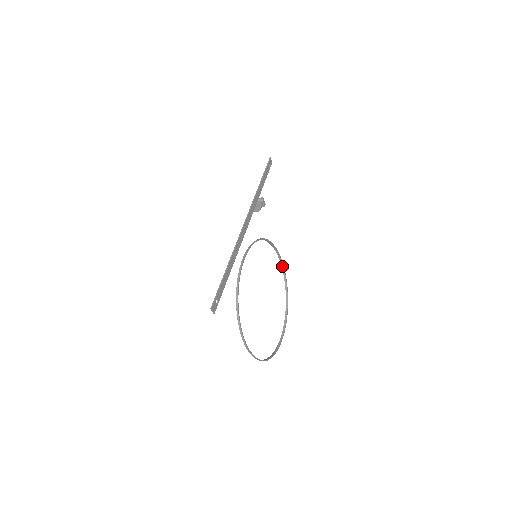
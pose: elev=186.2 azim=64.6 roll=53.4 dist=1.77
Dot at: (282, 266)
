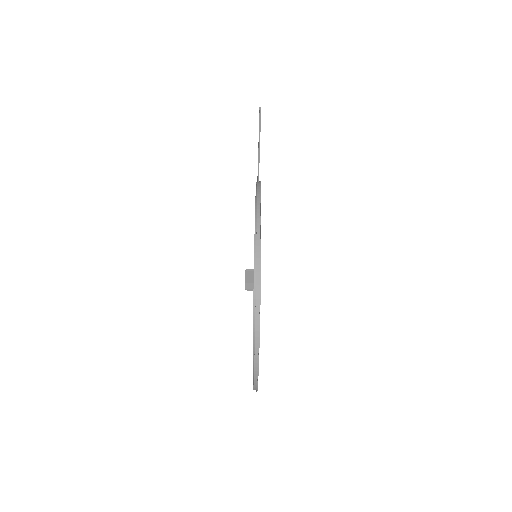
Dot at: occluded
